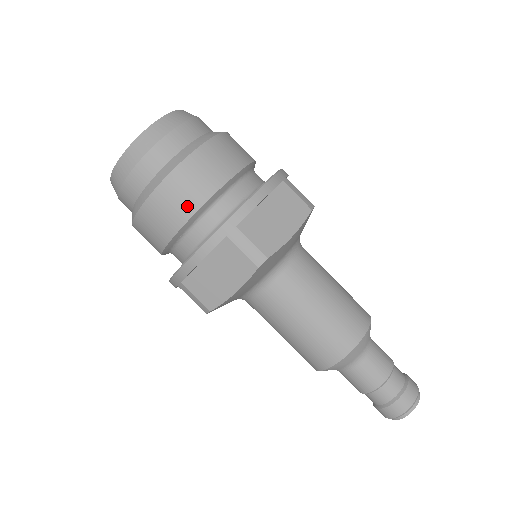
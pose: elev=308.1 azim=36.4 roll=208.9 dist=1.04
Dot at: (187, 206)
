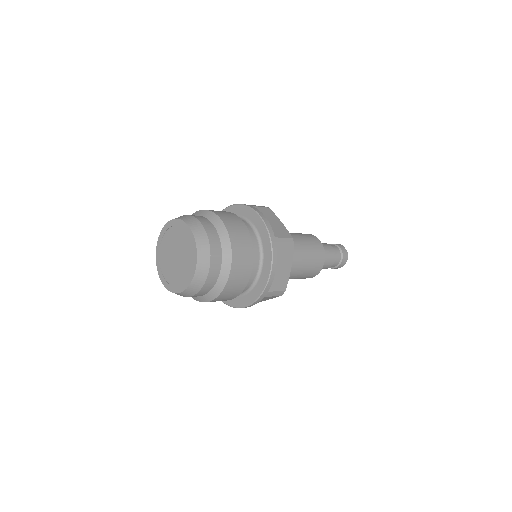
Dot at: (235, 294)
